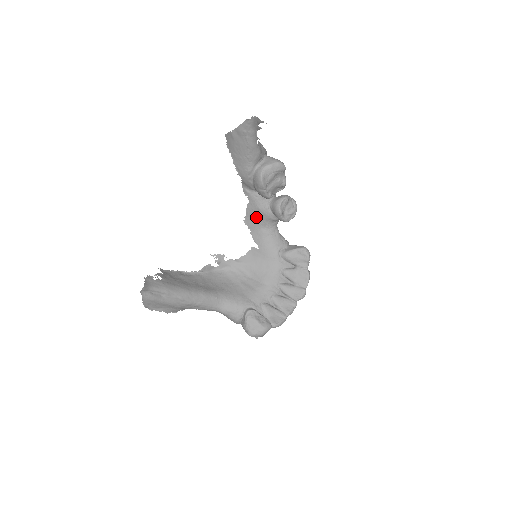
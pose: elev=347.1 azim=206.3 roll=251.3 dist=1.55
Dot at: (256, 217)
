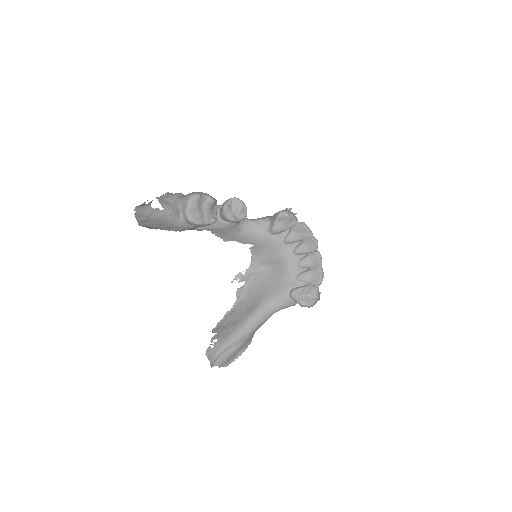
Dot at: (226, 233)
